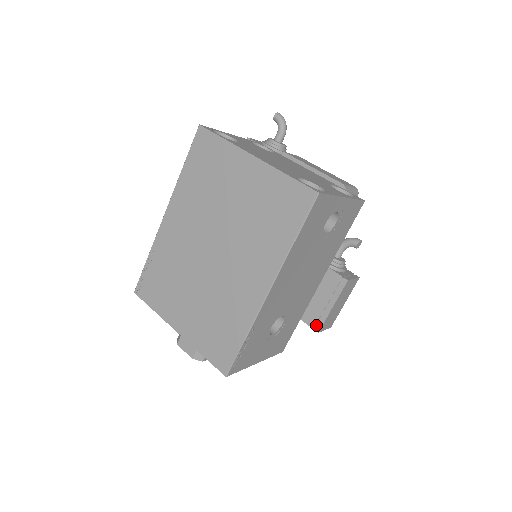
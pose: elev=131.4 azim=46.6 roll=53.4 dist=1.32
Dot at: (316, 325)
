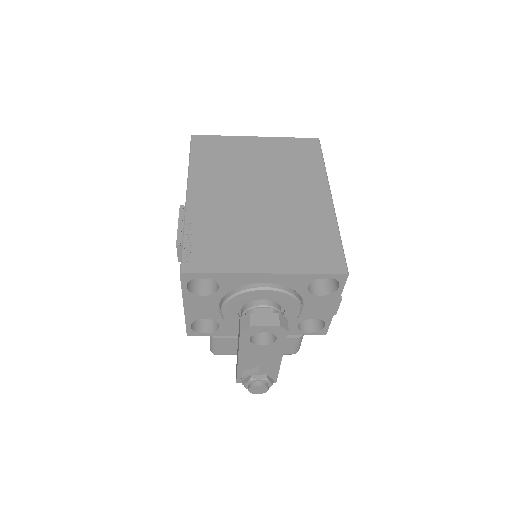
Dot at: occluded
